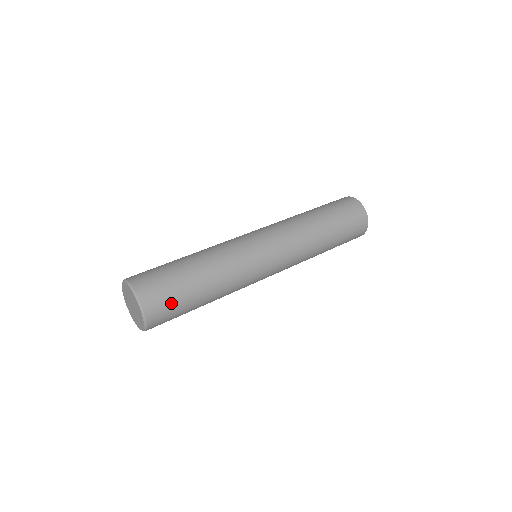
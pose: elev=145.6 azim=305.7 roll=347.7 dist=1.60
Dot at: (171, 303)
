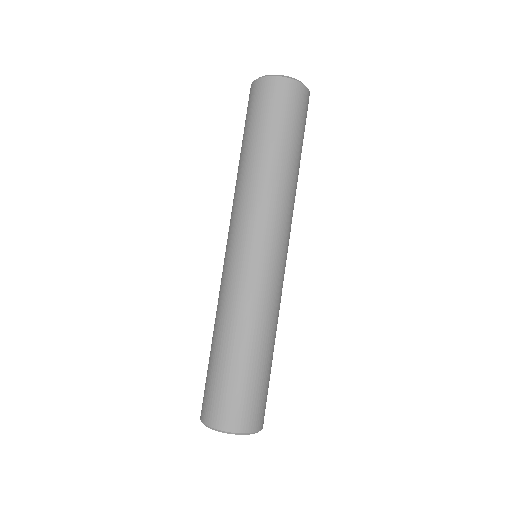
Dot at: (264, 398)
